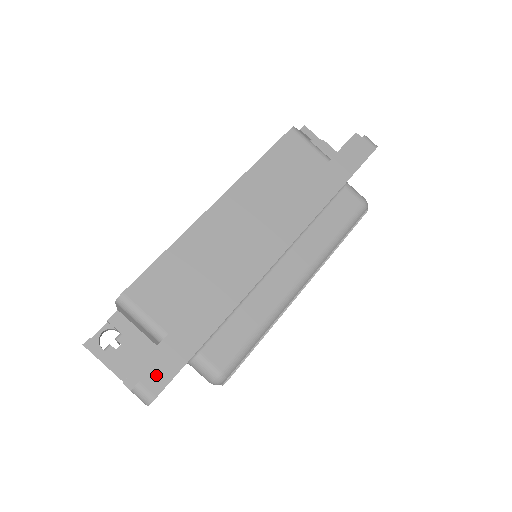
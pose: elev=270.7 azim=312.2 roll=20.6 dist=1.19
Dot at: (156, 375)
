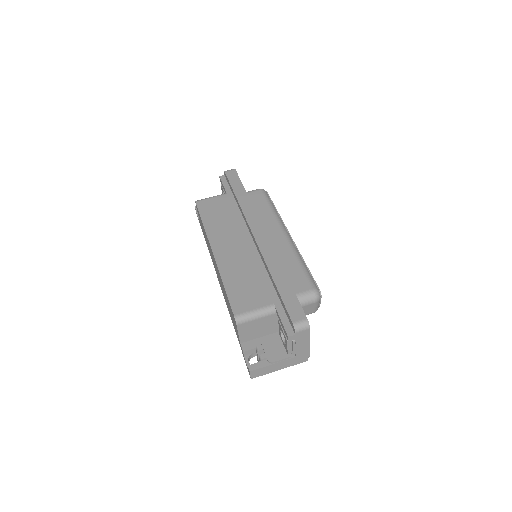
Dot at: (294, 313)
